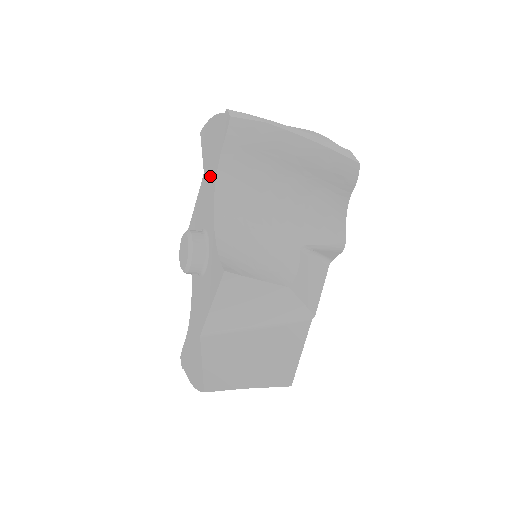
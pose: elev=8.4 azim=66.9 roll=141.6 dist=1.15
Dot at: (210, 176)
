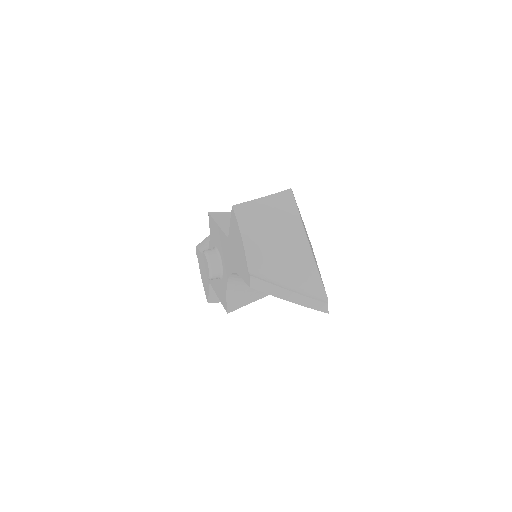
Dot at: (231, 258)
